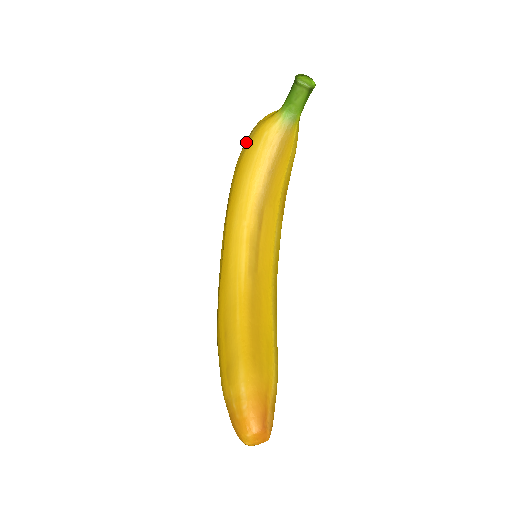
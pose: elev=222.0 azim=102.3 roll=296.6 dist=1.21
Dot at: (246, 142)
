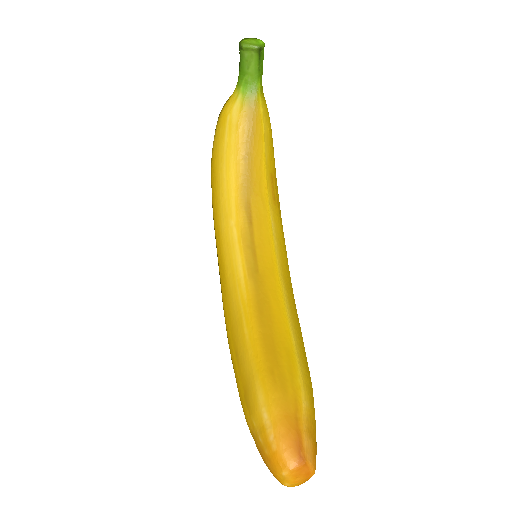
Dot at: (214, 136)
